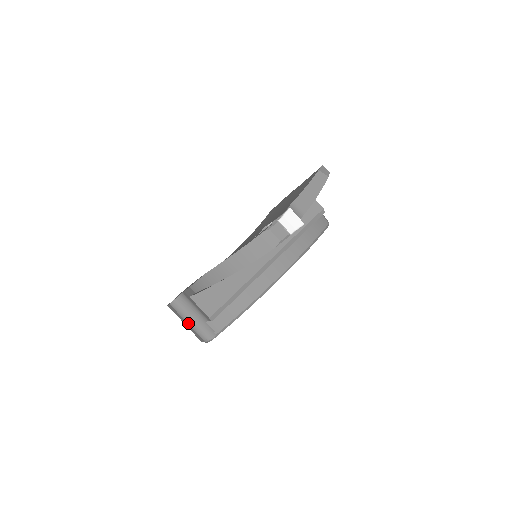
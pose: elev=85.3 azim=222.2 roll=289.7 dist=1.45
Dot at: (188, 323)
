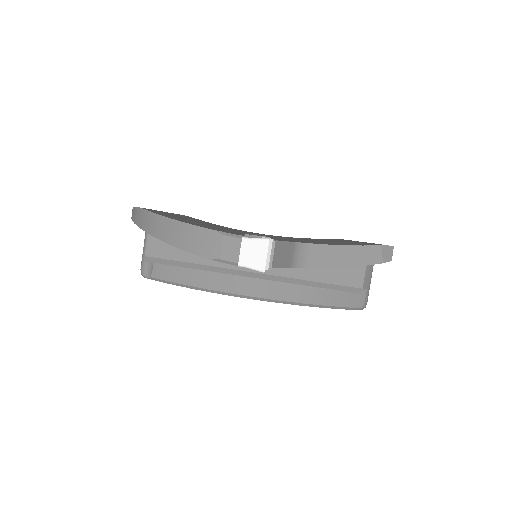
Dot at: (144, 242)
